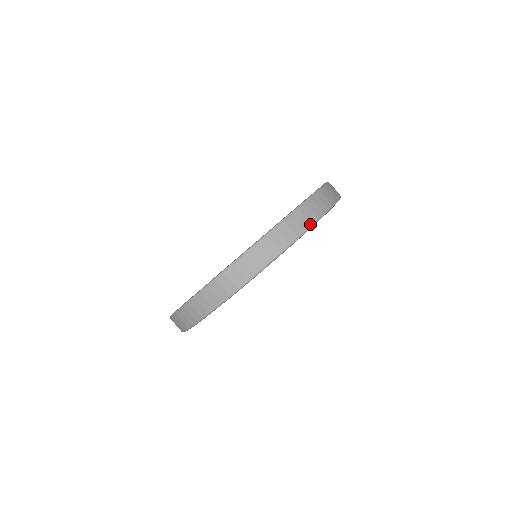
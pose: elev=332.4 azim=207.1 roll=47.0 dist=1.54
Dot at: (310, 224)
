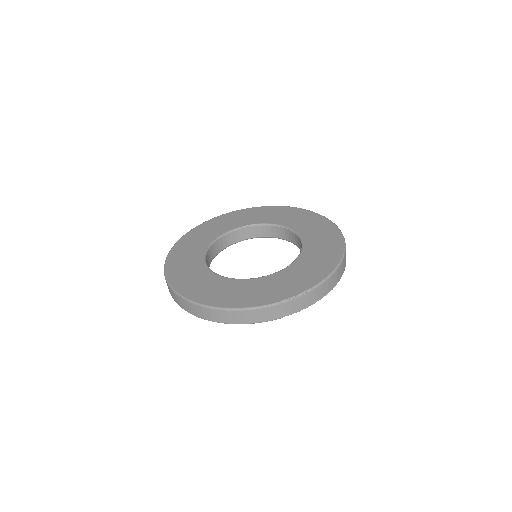
Dot at: (237, 323)
